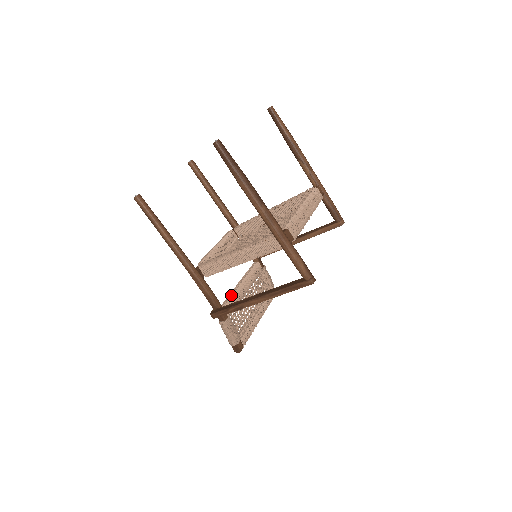
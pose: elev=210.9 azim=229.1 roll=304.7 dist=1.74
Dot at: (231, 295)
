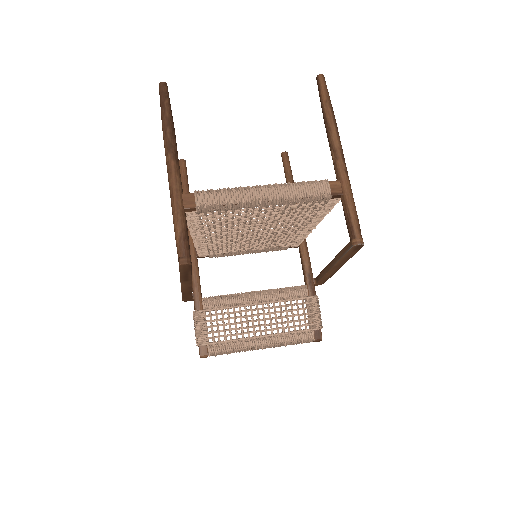
Dot at: occluded
